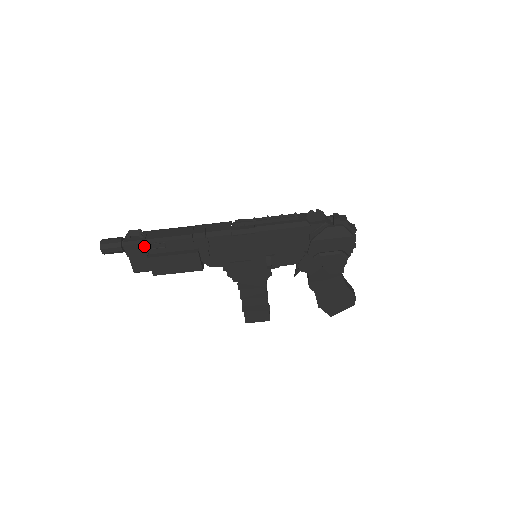
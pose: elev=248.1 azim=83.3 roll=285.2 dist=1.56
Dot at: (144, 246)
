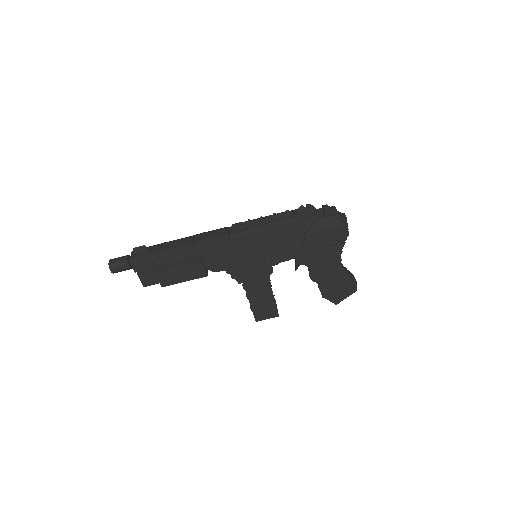
Dot at: (150, 260)
